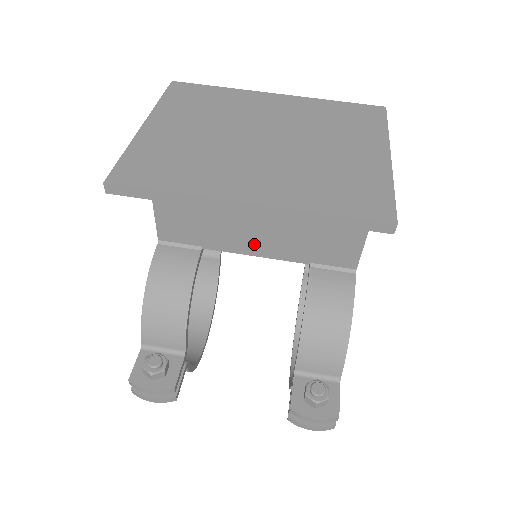
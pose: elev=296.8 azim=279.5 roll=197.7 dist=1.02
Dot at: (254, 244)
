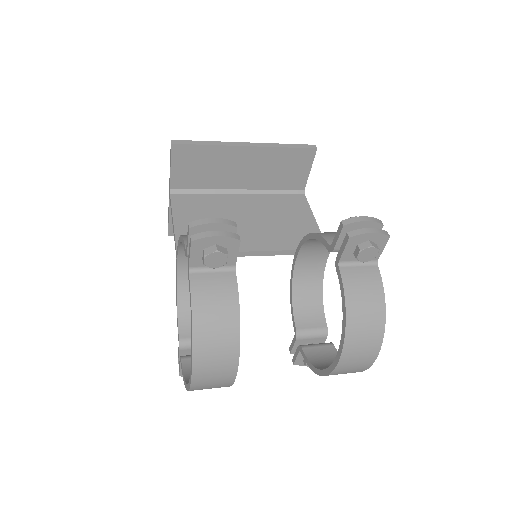
Dot at: (252, 242)
